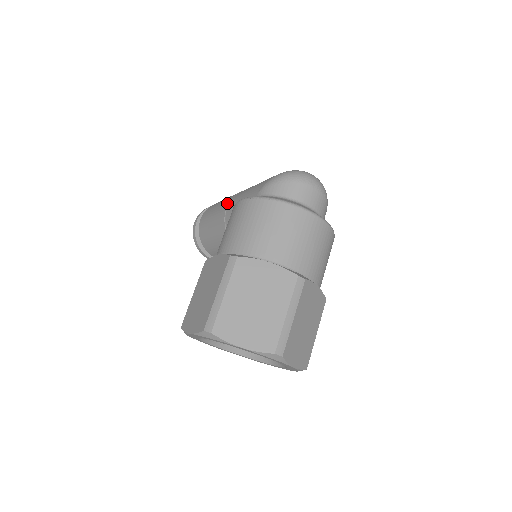
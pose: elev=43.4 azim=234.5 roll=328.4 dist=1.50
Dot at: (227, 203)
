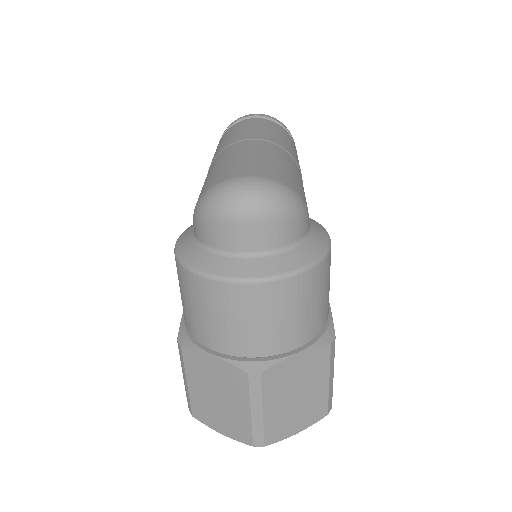
Dot at: occluded
